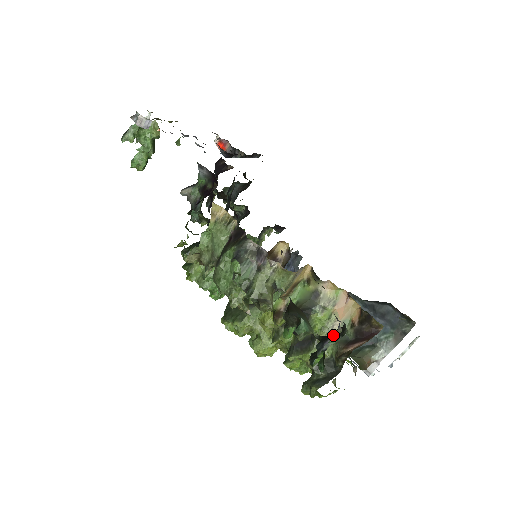
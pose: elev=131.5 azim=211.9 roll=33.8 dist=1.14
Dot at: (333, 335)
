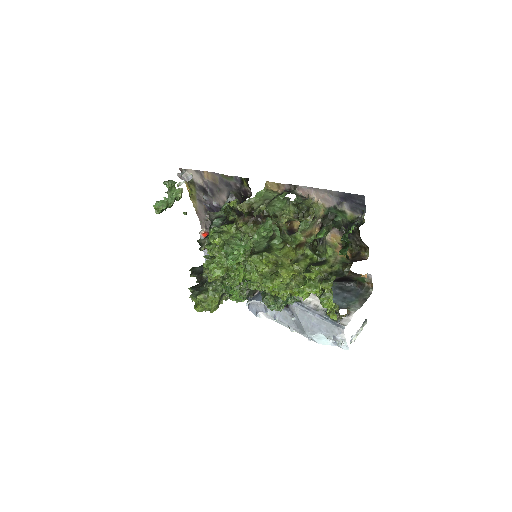
Dot at: occluded
